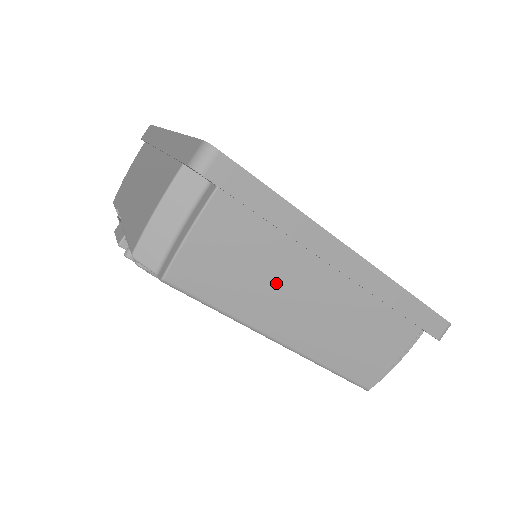
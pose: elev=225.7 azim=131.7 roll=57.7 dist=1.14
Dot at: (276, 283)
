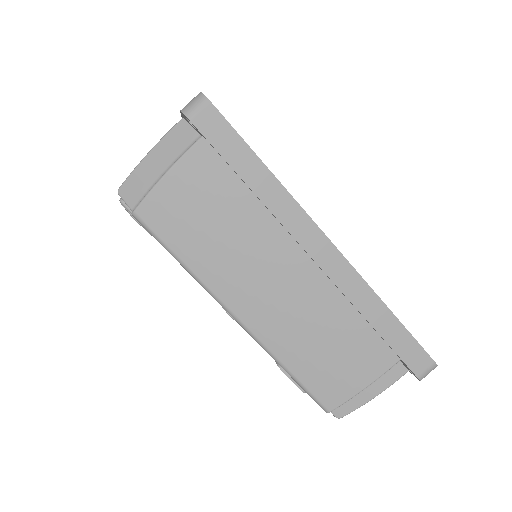
Dot at: (243, 251)
